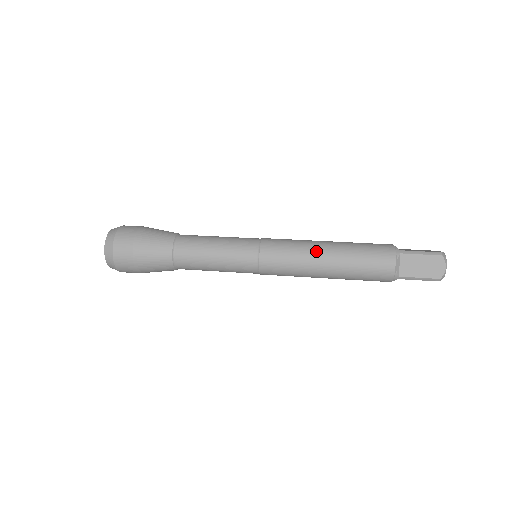
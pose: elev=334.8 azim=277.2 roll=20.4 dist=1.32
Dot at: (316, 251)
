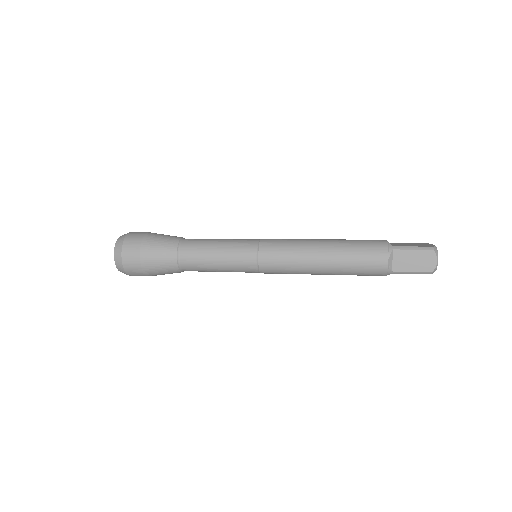
Dot at: (312, 250)
